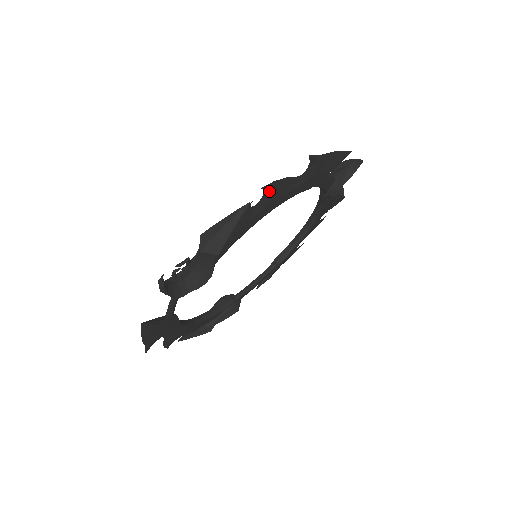
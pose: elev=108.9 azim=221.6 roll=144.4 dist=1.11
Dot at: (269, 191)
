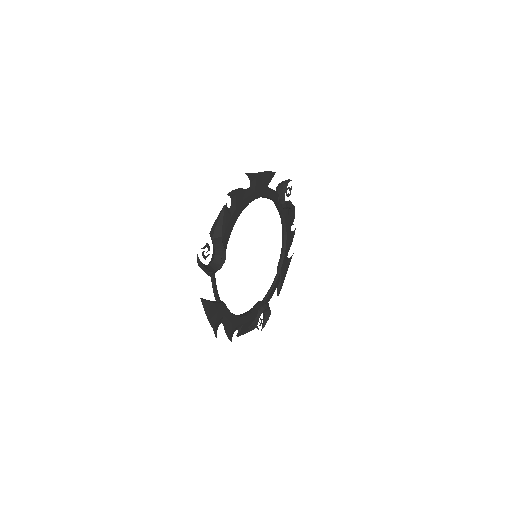
Dot at: (233, 197)
